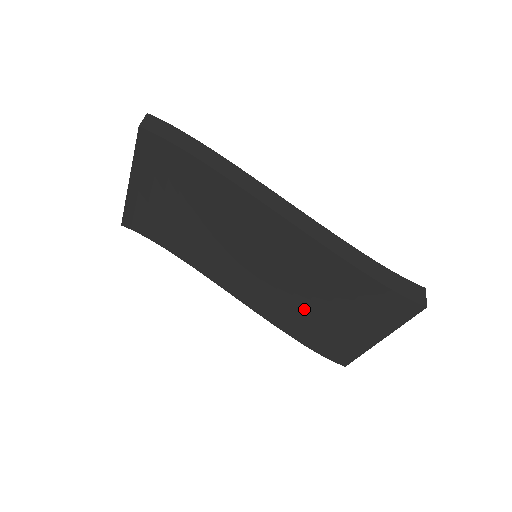
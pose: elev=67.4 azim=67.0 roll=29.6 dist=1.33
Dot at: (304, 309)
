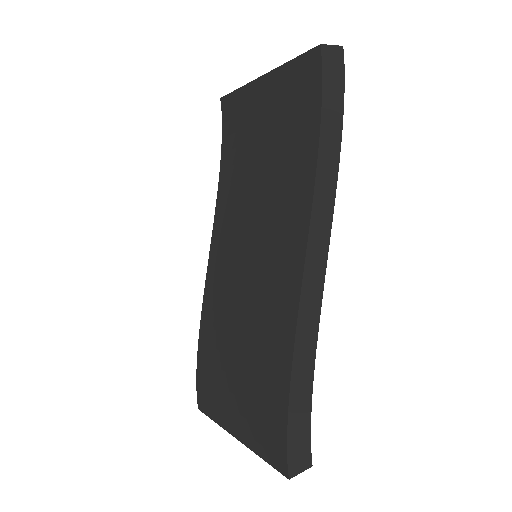
Dot at: (228, 337)
